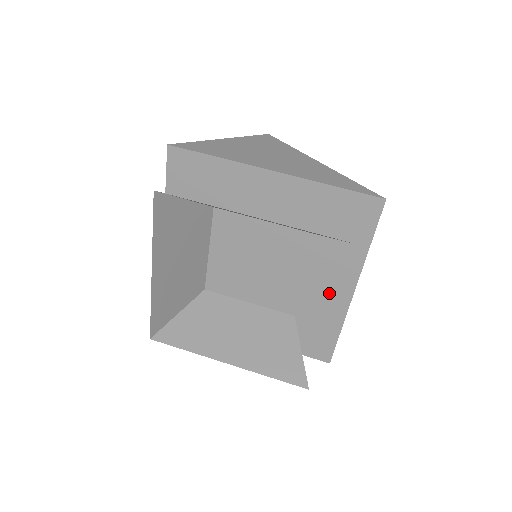
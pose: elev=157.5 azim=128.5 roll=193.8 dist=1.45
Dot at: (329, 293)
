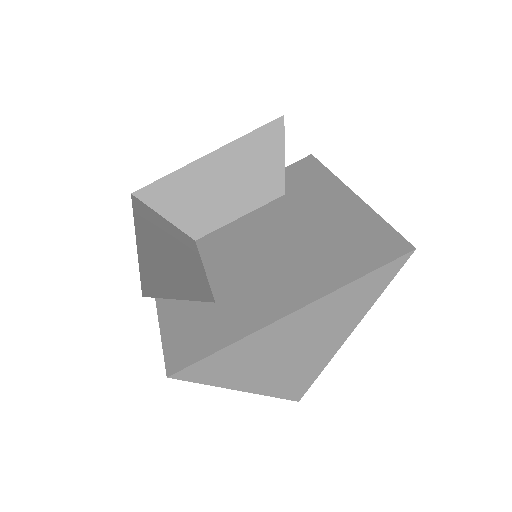
Dot at: (335, 208)
